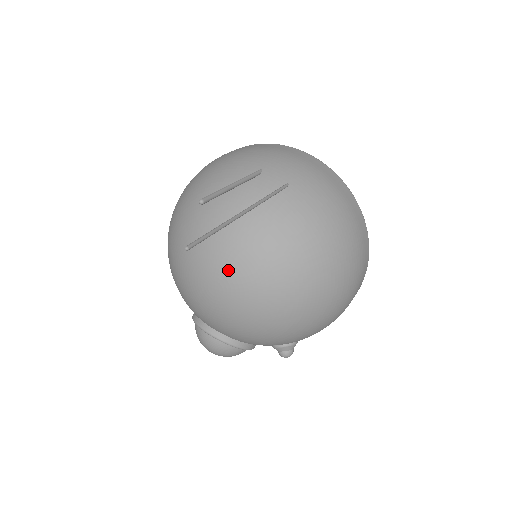
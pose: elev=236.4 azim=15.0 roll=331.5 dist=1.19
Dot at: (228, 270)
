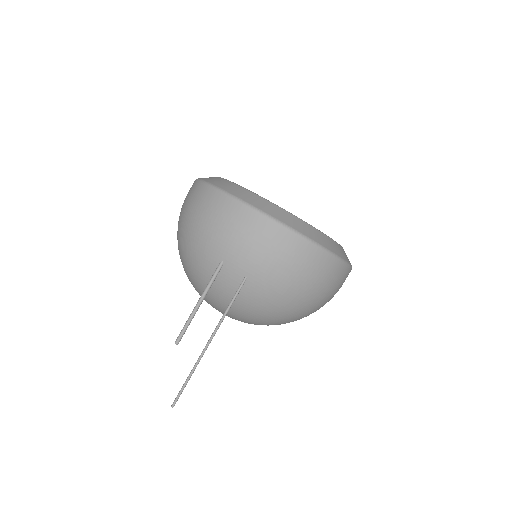
Dot at: occluded
